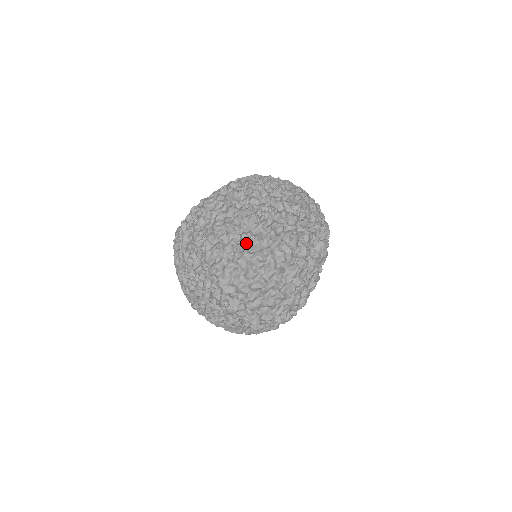
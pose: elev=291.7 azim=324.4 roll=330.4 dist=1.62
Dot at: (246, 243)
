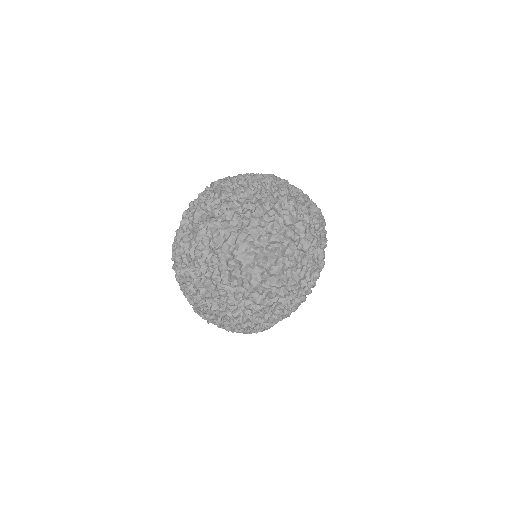
Dot at: (249, 210)
